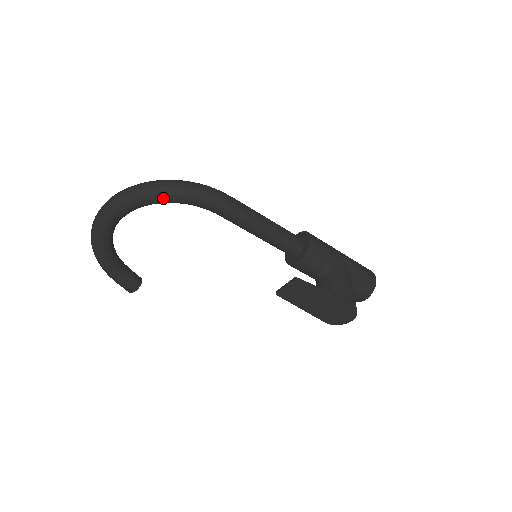
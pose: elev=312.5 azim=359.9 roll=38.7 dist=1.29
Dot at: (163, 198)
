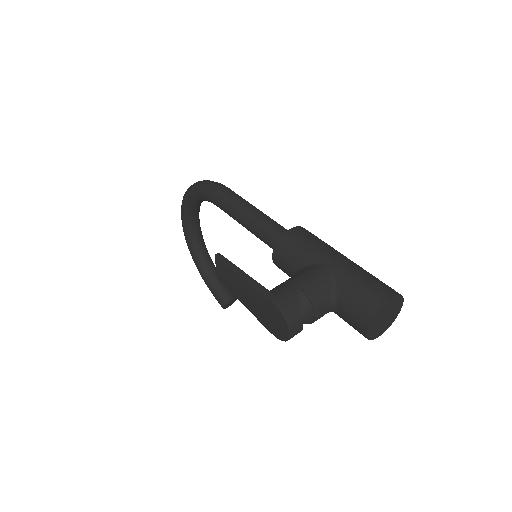
Dot at: (189, 196)
